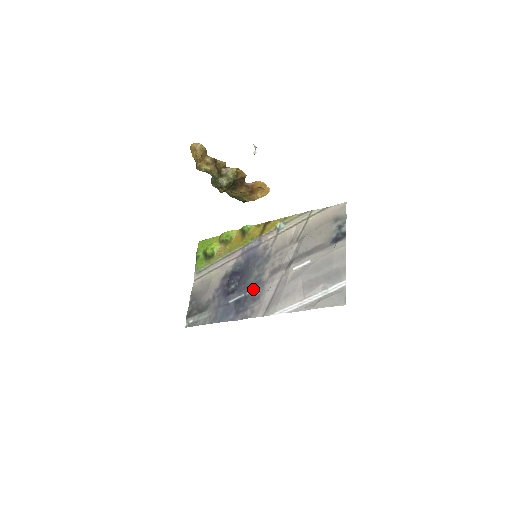
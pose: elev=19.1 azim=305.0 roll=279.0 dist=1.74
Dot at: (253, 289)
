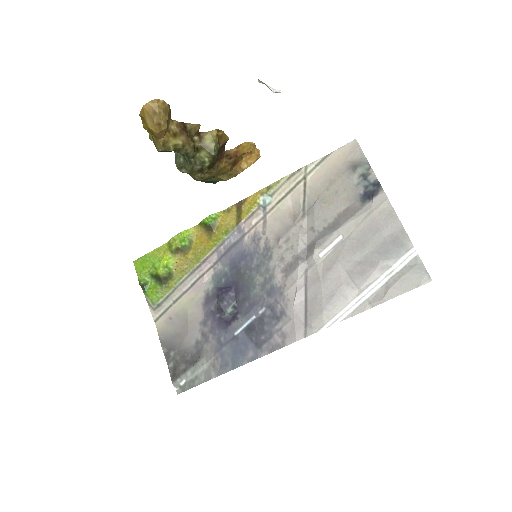
Dot at: (267, 303)
